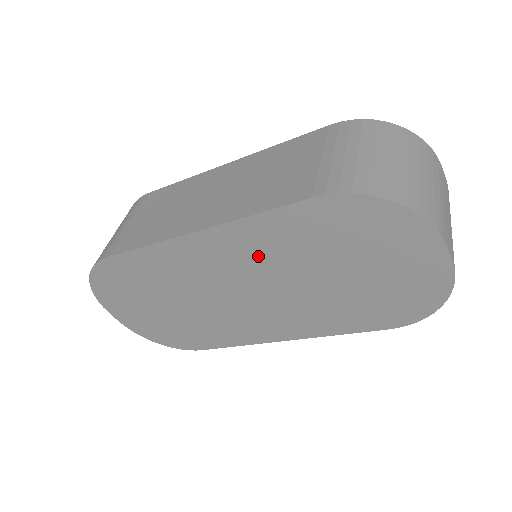
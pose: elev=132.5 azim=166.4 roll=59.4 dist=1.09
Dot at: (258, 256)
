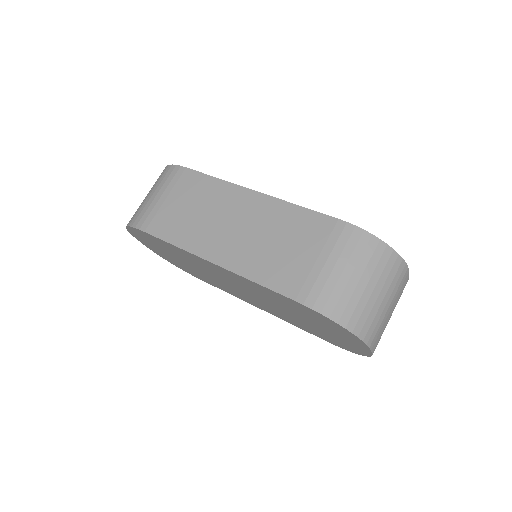
Dot at: (252, 289)
